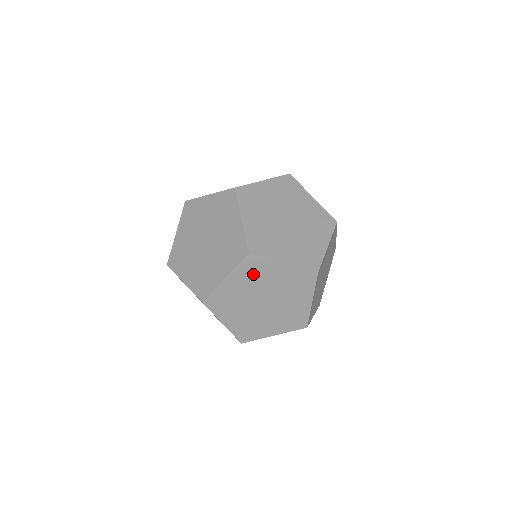
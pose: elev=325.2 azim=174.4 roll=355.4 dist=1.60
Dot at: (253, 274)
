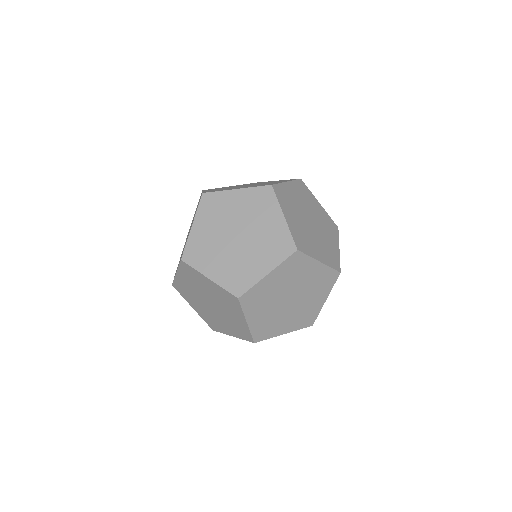
Dot at: (214, 211)
